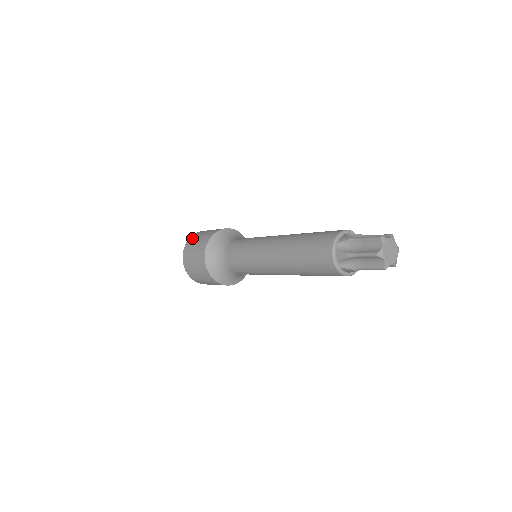
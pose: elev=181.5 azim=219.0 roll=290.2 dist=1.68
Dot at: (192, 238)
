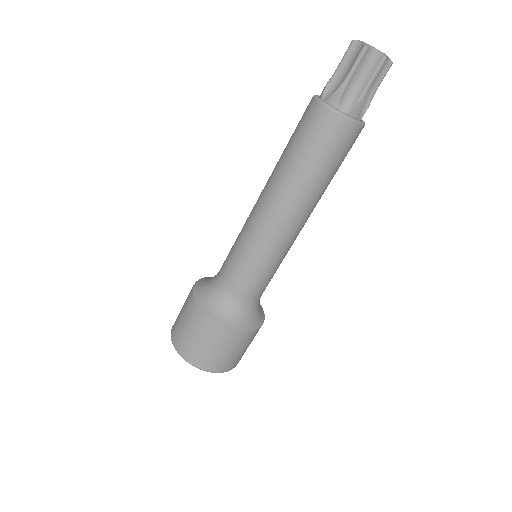
Dot at: occluded
